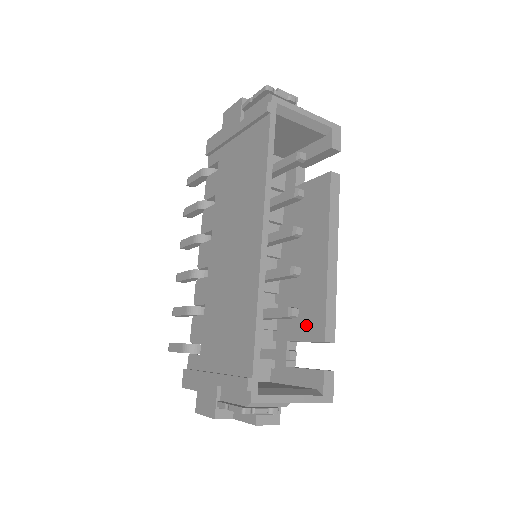
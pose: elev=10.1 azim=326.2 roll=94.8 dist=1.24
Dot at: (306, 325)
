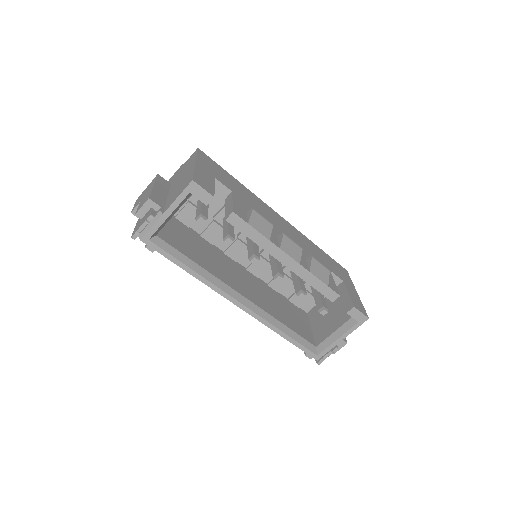
Dot at: occluded
